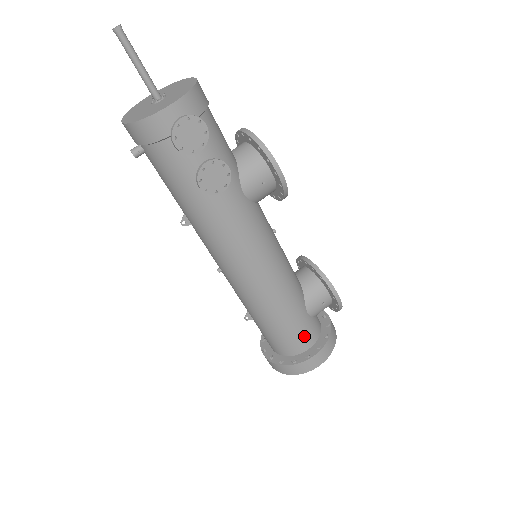
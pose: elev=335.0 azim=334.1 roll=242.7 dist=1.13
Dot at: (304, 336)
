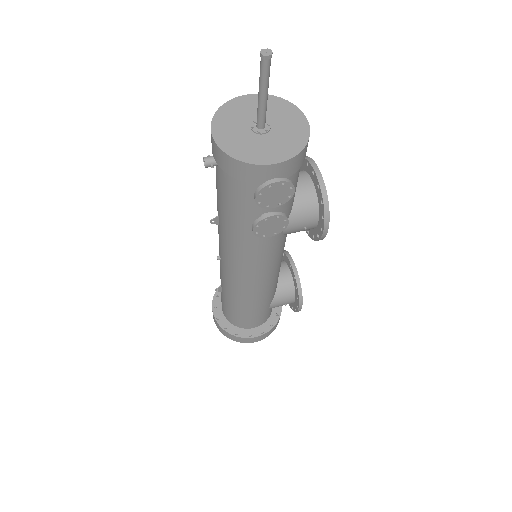
Dot at: (256, 321)
